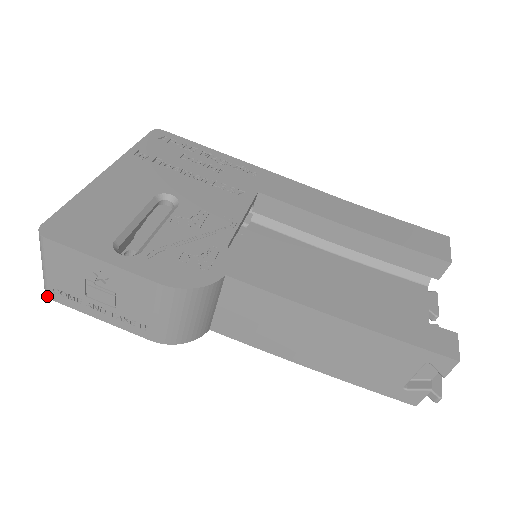
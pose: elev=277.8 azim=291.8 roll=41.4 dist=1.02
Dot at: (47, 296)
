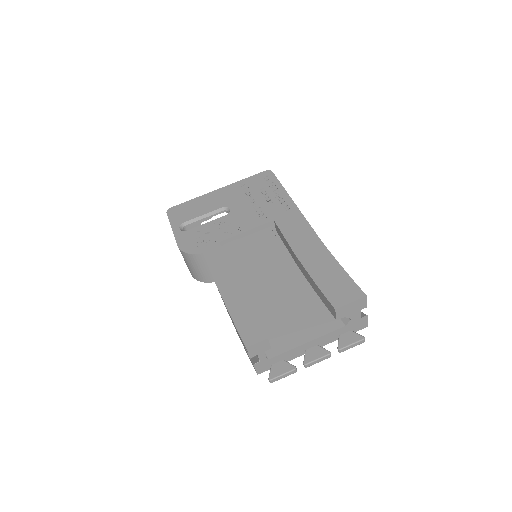
Dot at: occluded
